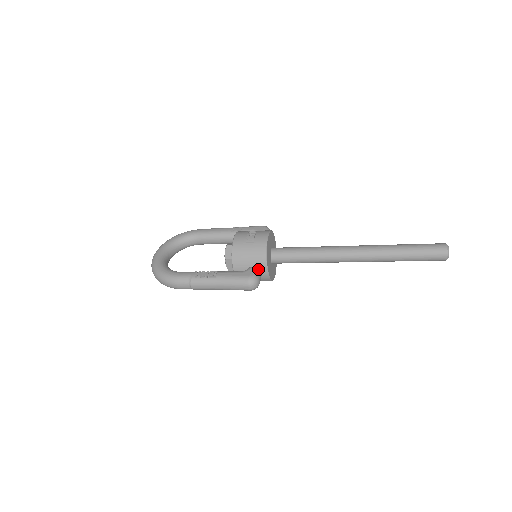
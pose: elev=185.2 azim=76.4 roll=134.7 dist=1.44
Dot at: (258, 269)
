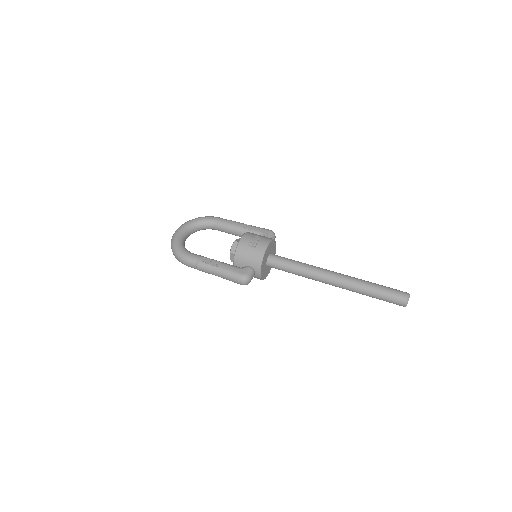
Dot at: (253, 269)
